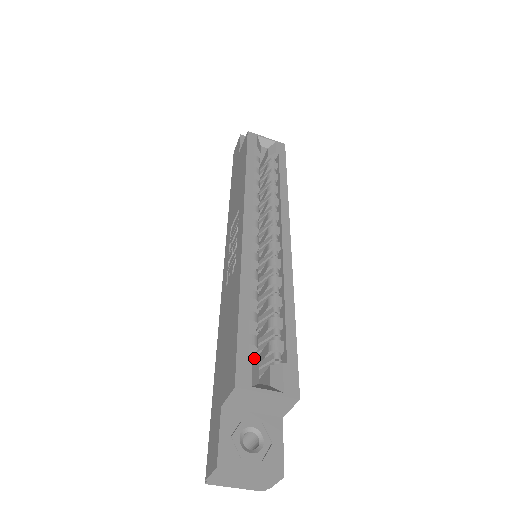
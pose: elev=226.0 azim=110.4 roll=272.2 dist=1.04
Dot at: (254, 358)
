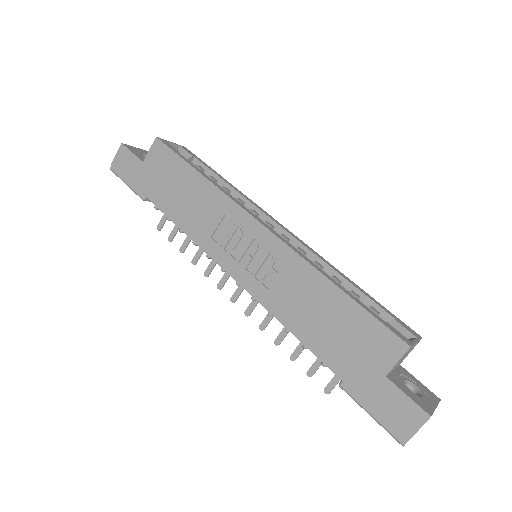
Dot at: occluded
